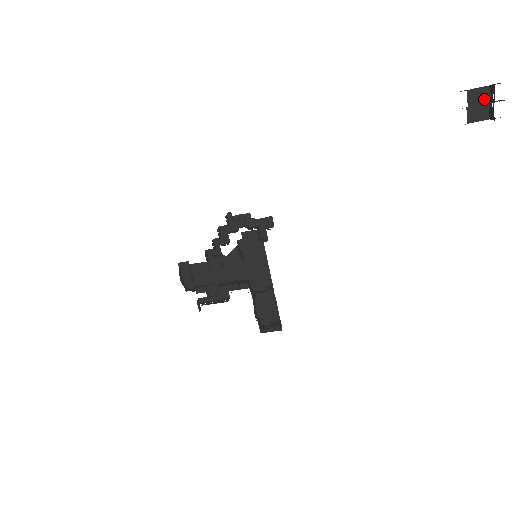
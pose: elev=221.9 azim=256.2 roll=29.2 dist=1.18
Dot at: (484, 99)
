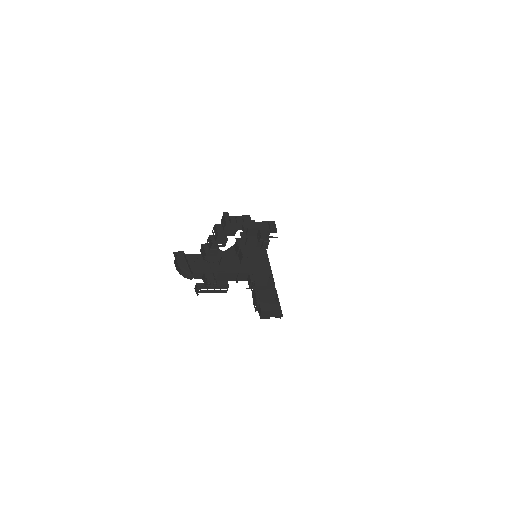
Dot at: out of frame
